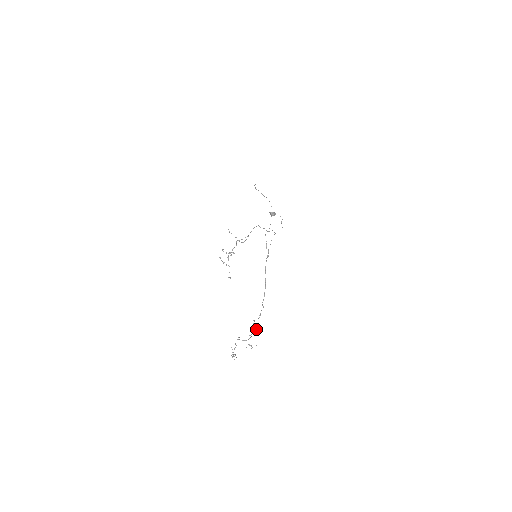
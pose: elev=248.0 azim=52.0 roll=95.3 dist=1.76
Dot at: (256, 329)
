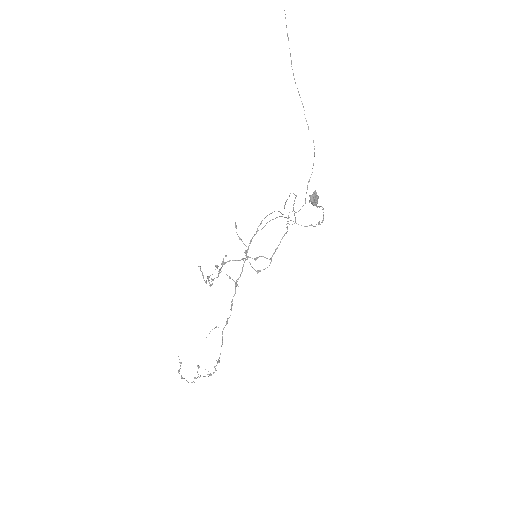
Dot at: occluded
